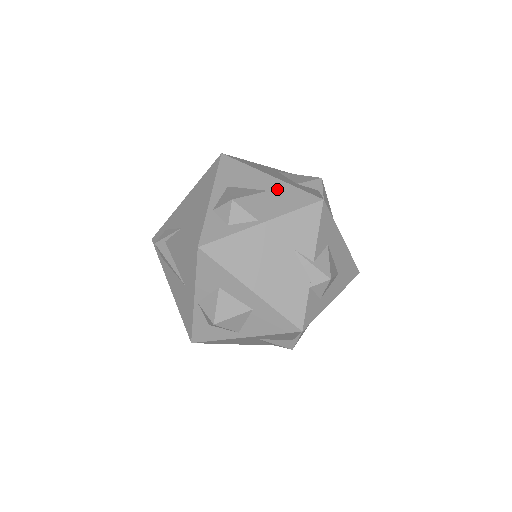
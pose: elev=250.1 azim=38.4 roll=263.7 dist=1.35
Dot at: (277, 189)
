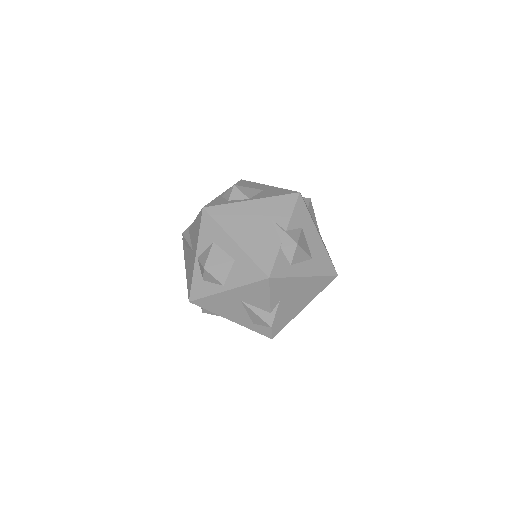
Dot at: (270, 189)
